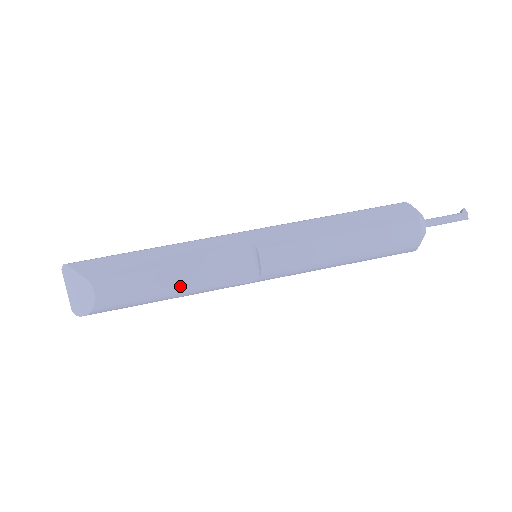
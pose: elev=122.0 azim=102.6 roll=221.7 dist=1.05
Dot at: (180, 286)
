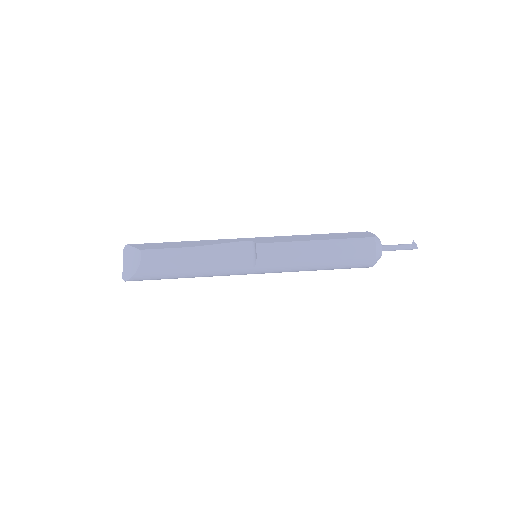
Dot at: (199, 261)
